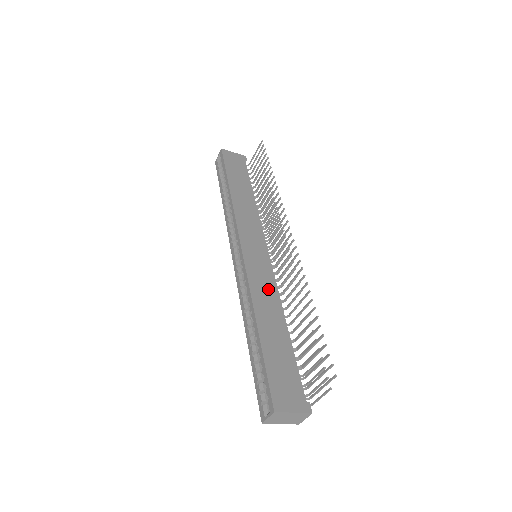
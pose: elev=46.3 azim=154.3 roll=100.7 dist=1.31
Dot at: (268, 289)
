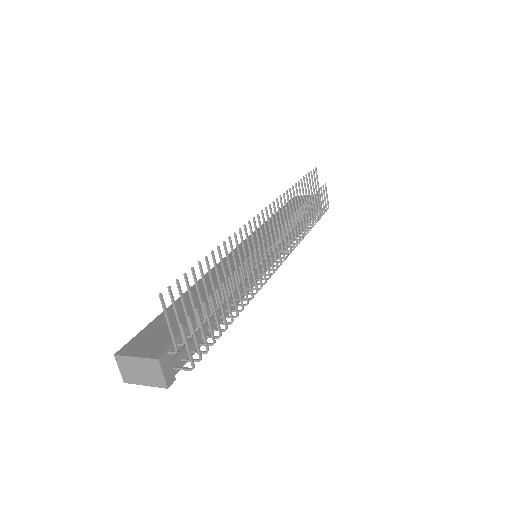
Dot at: occluded
